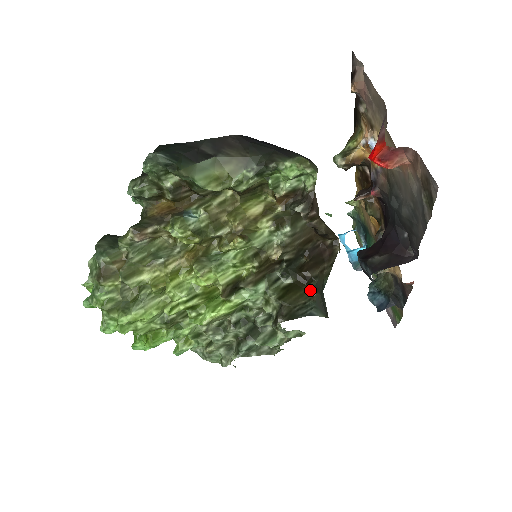
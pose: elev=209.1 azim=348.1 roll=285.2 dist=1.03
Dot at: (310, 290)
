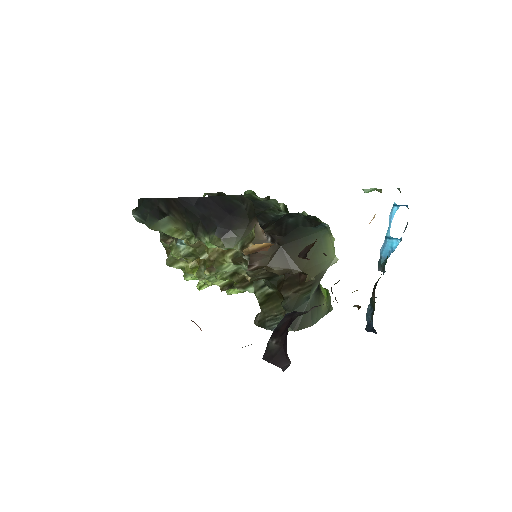
Dot at: (282, 306)
